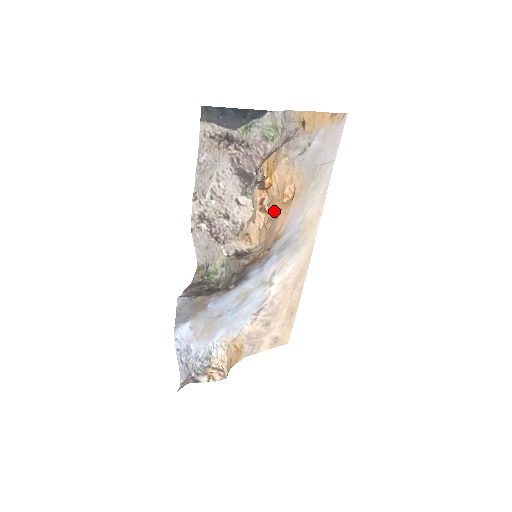
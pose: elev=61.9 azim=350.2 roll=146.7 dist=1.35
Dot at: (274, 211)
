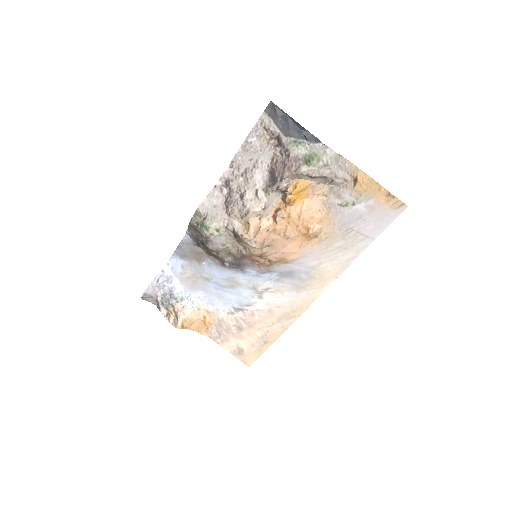
Dot at: (287, 230)
